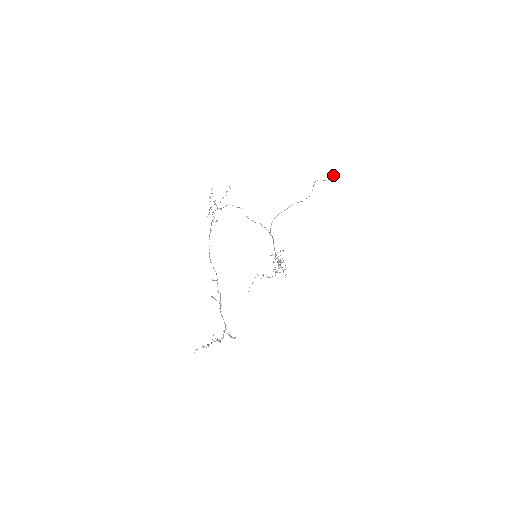
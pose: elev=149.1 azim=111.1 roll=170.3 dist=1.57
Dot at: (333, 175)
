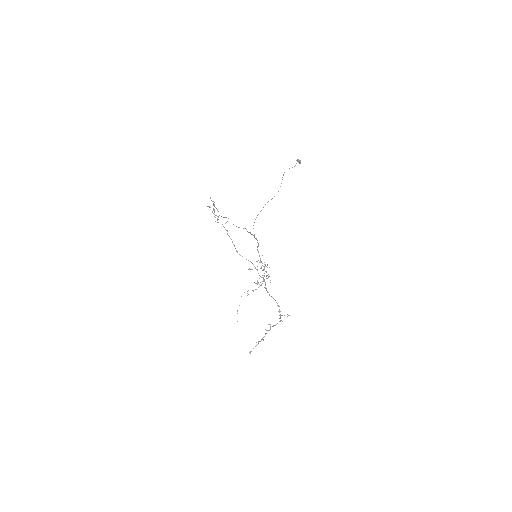
Dot at: (298, 161)
